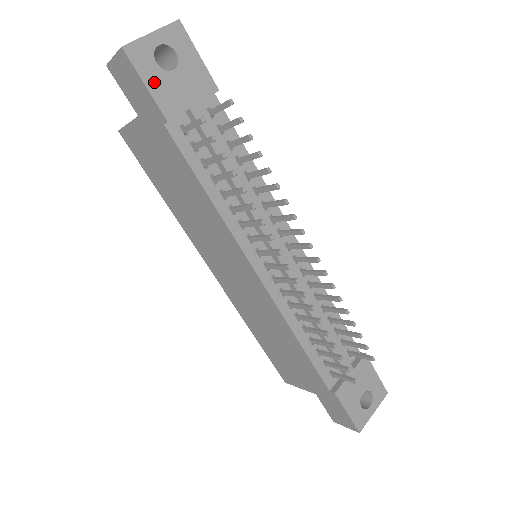
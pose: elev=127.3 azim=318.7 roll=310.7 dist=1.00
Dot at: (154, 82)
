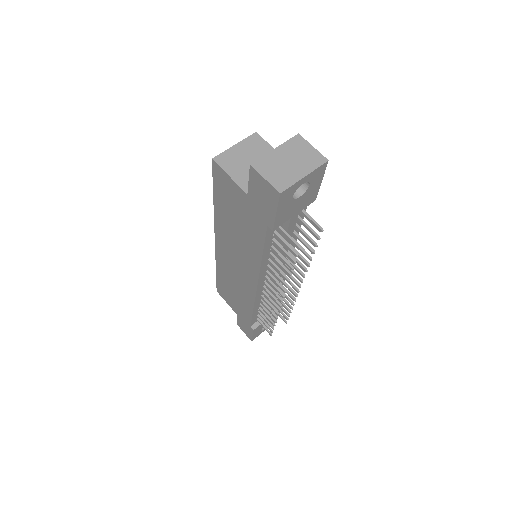
Dot at: (283, 209)
